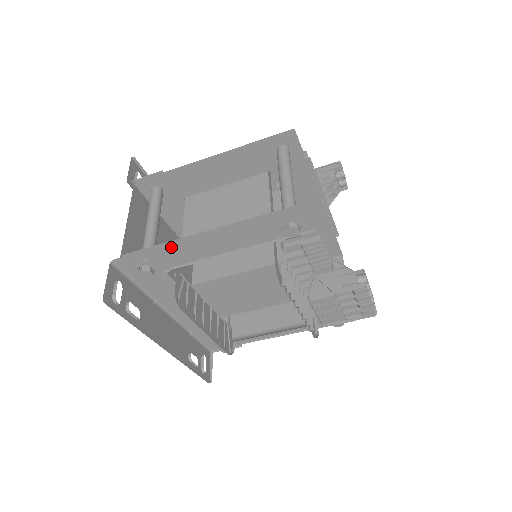
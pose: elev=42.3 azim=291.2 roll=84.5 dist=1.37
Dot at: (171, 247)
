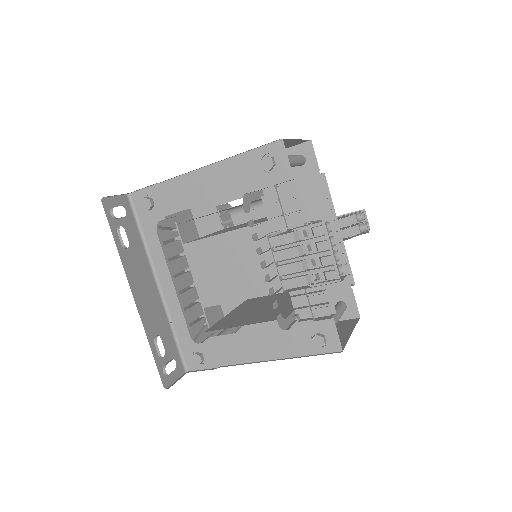
Dot at: (175, 186)
